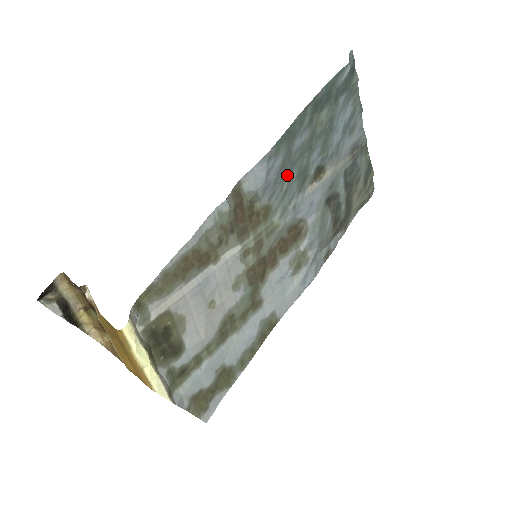
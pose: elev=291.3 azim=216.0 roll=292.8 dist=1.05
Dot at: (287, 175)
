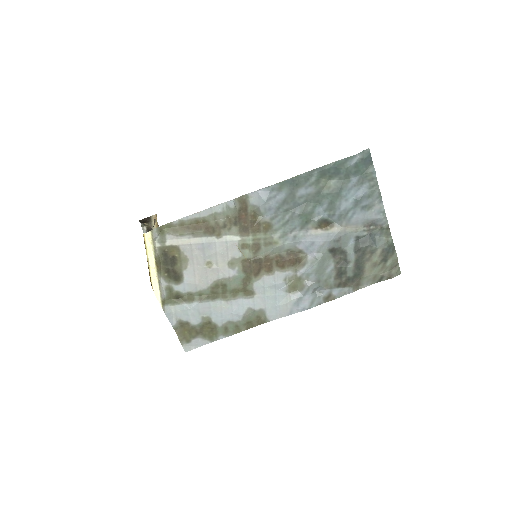
Dot at: (290, 210)
